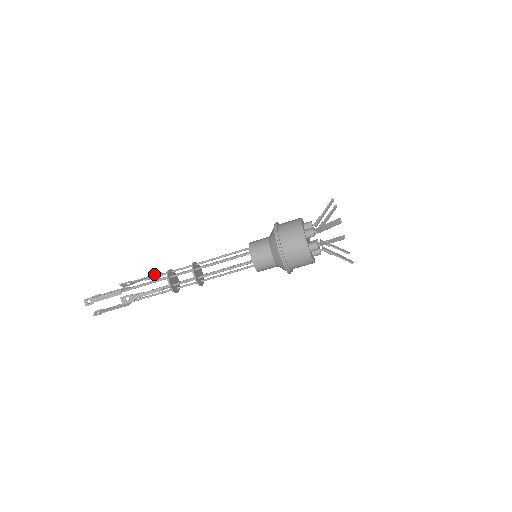
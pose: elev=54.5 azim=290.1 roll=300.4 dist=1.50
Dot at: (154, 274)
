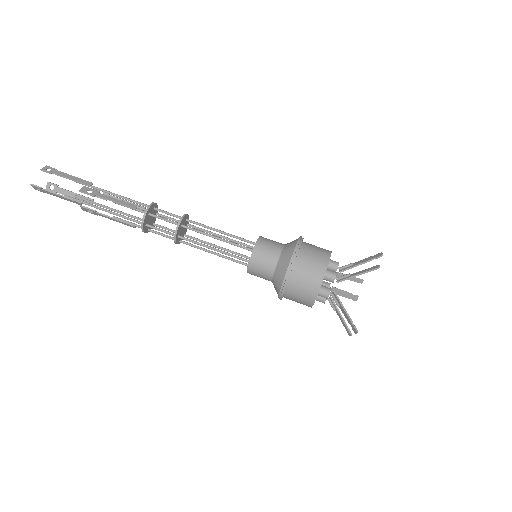
Dot at: (137, 204)
